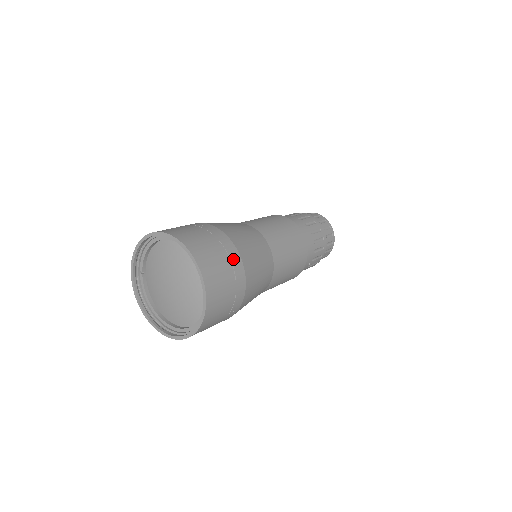
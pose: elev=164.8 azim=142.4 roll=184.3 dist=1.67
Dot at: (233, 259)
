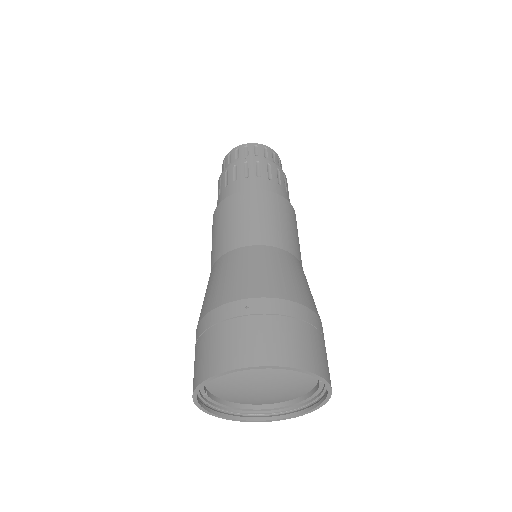
Dot at: (310, 320)
